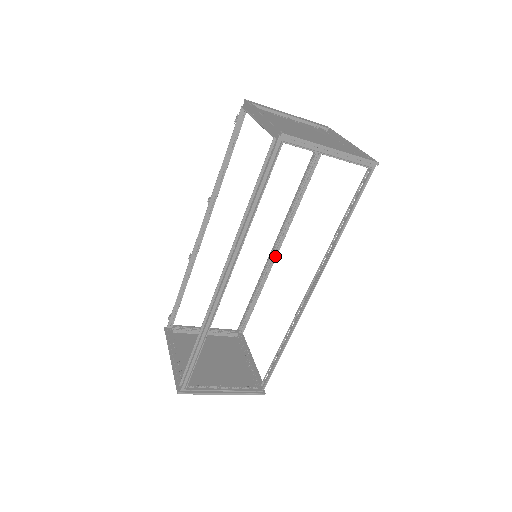
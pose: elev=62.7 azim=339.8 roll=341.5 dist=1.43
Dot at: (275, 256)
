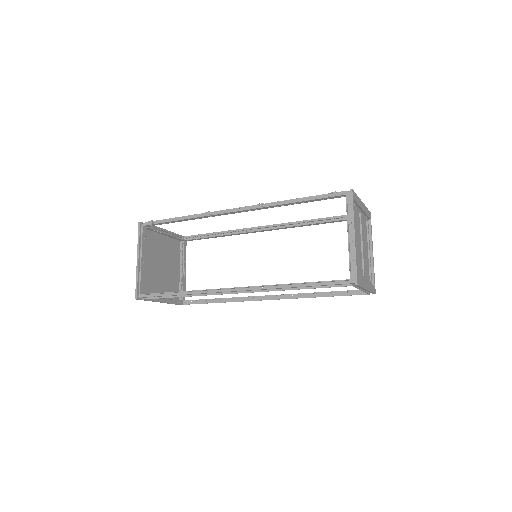
Dot at: occluded
